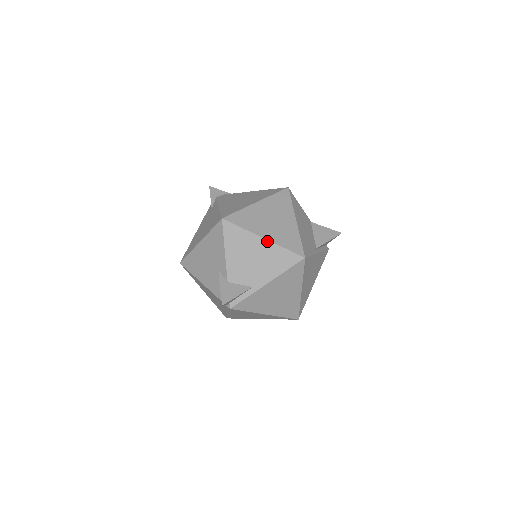
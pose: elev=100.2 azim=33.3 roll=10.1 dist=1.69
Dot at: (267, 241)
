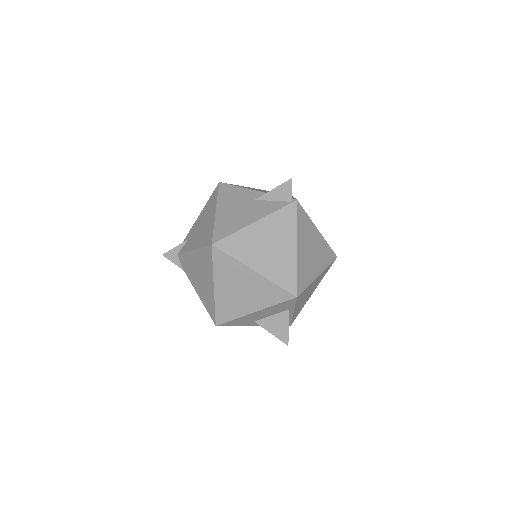
Dot at: occluded
